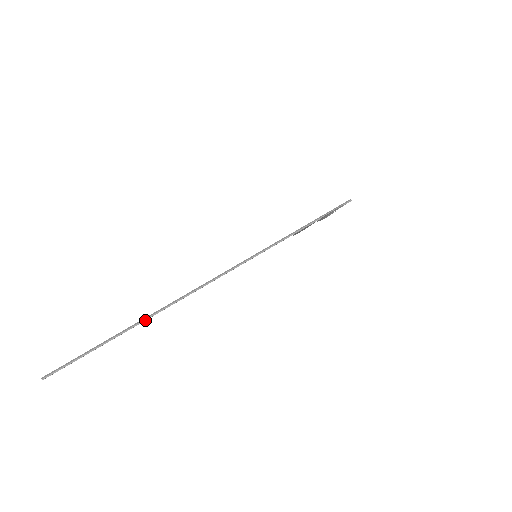
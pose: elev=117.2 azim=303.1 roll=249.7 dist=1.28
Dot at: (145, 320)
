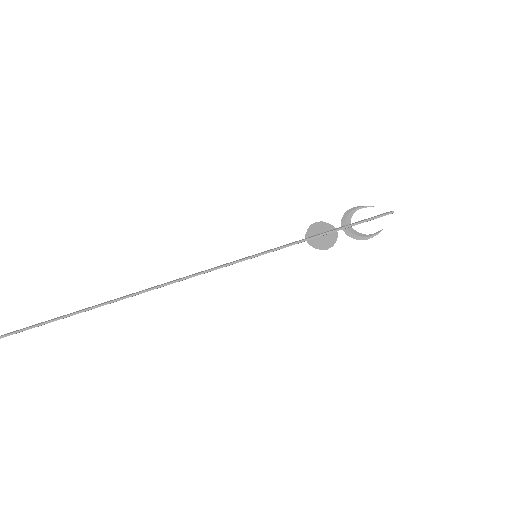
Dot at: occluded
